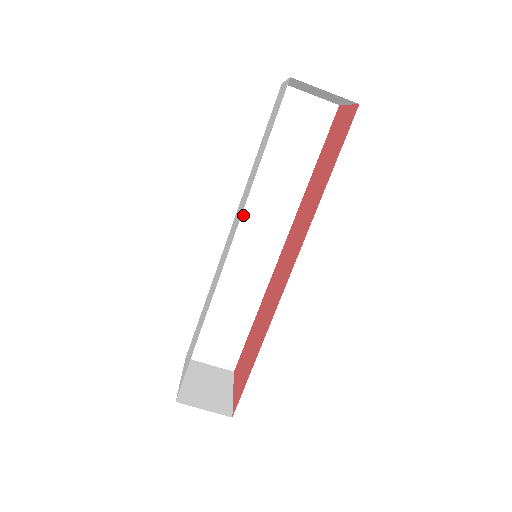
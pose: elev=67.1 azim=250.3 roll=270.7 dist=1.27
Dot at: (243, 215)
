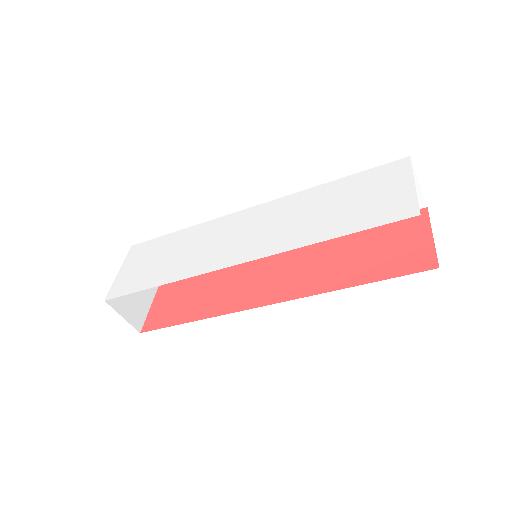
Dot at: occluded
